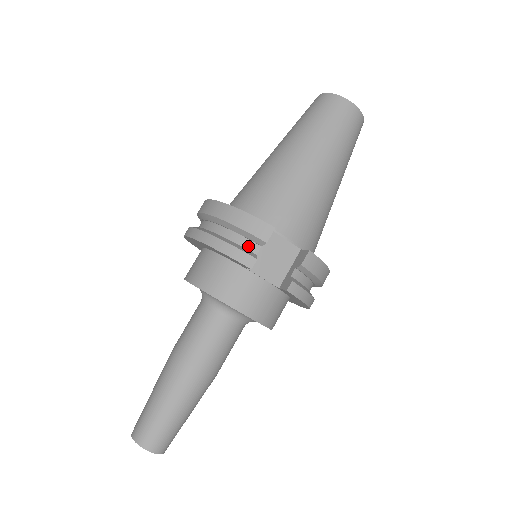
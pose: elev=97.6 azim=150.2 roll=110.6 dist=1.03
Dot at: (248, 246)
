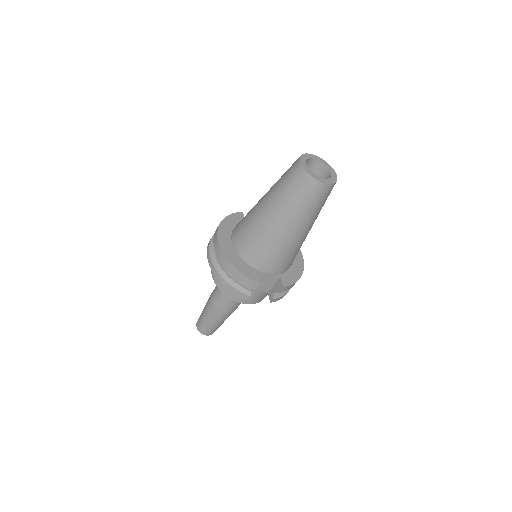
Dot at: (245, 286)
